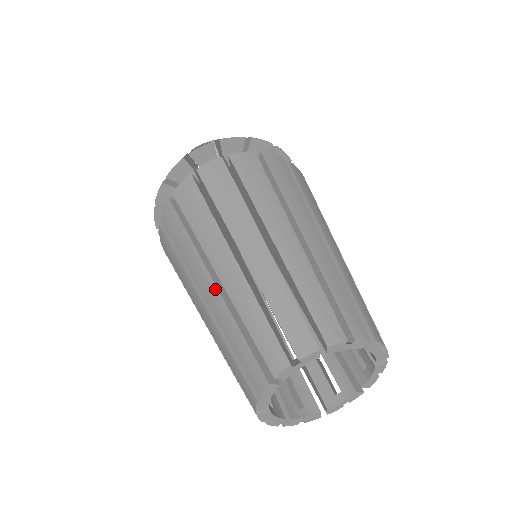
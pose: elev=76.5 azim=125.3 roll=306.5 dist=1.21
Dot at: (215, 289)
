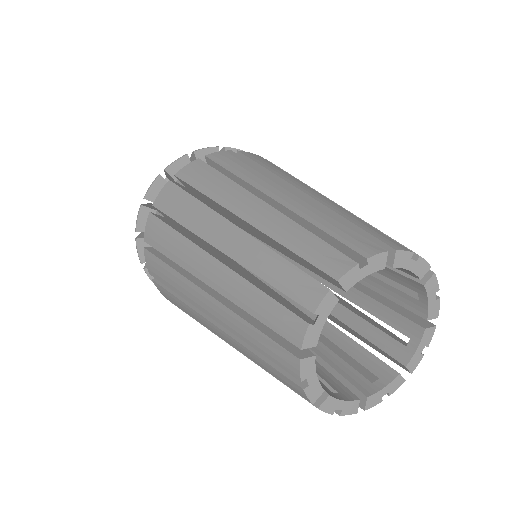
Dot at: (237, 230)
